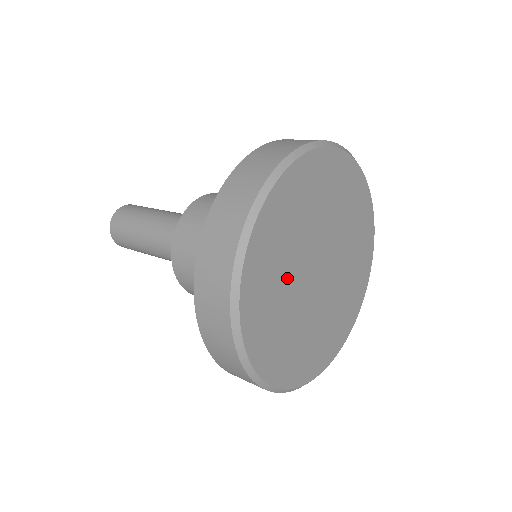
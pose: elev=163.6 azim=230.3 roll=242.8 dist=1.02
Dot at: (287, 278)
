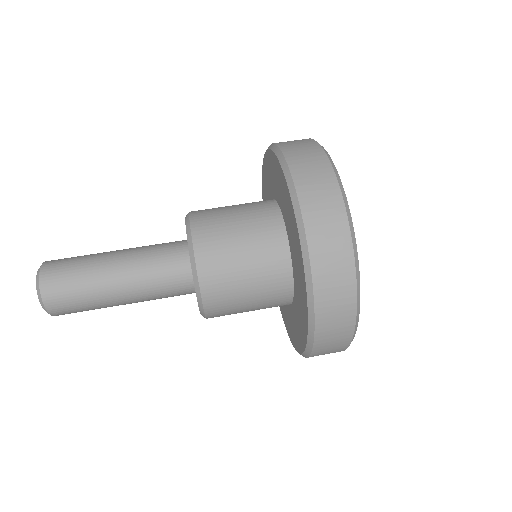
Dot at: occluded
